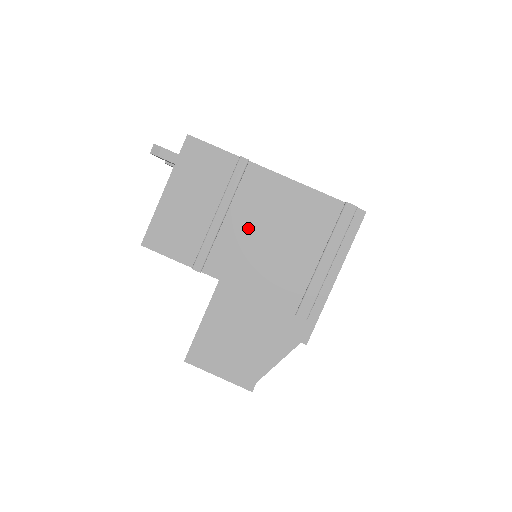
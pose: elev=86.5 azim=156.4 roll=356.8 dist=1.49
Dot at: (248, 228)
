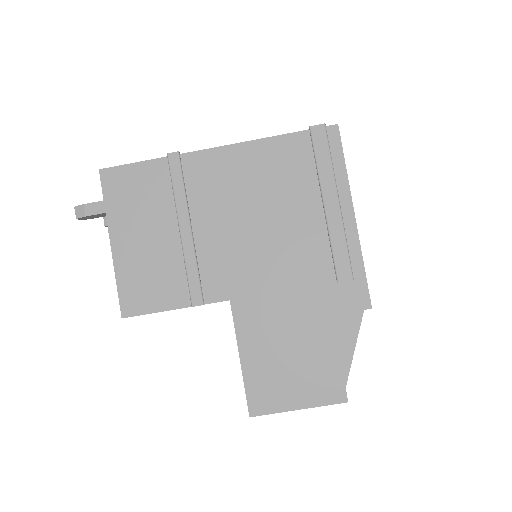
Dot at: (224, 224)
